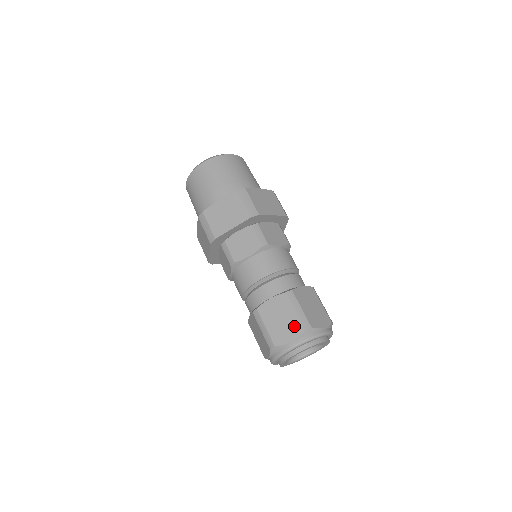
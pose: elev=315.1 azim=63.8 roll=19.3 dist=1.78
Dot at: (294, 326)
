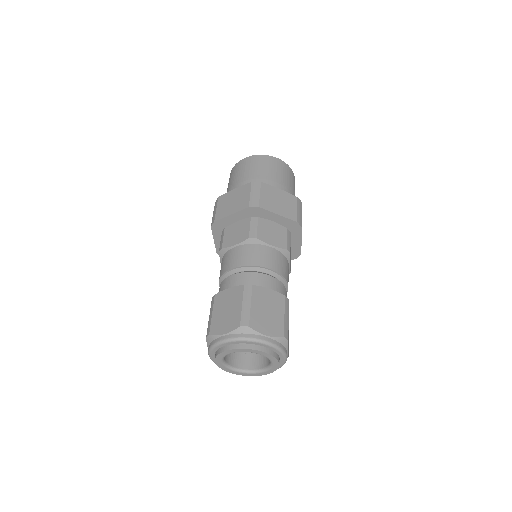
Dot at: (234, 319)
